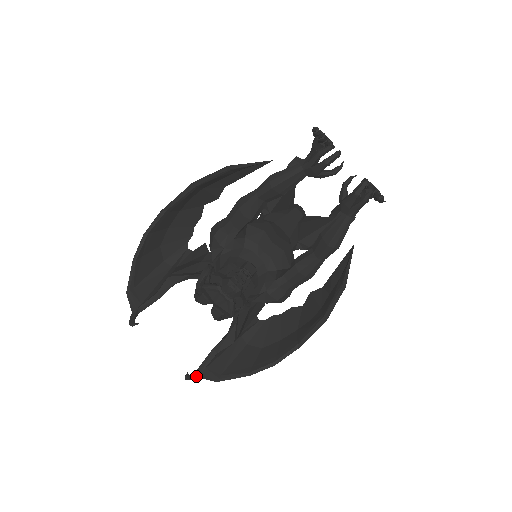
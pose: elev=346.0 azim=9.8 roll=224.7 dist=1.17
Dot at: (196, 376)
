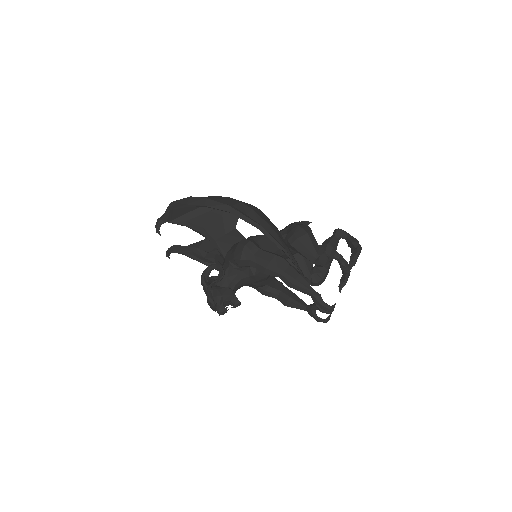
Dot at: (173, 252)
